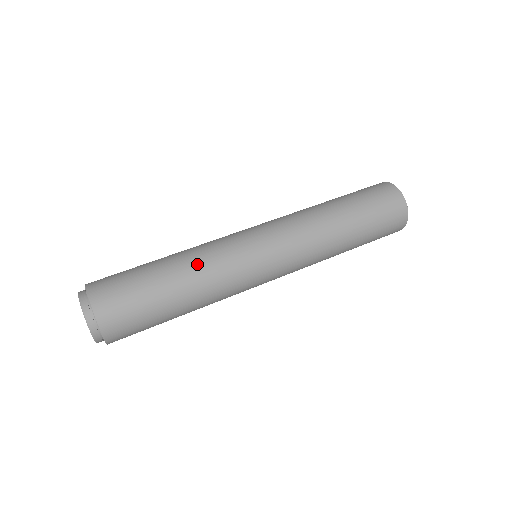
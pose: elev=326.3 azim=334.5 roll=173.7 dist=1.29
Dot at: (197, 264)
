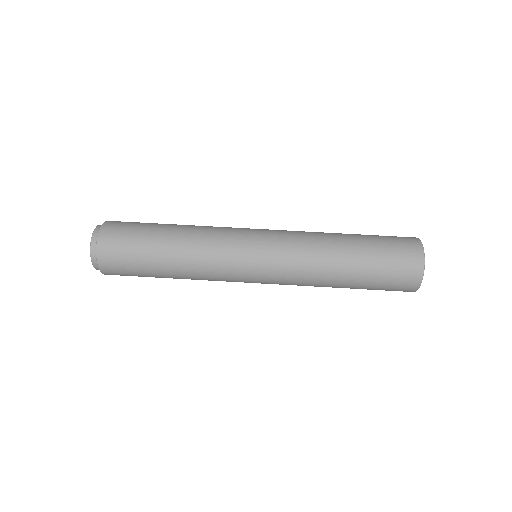
Dot at: (192, 265)
